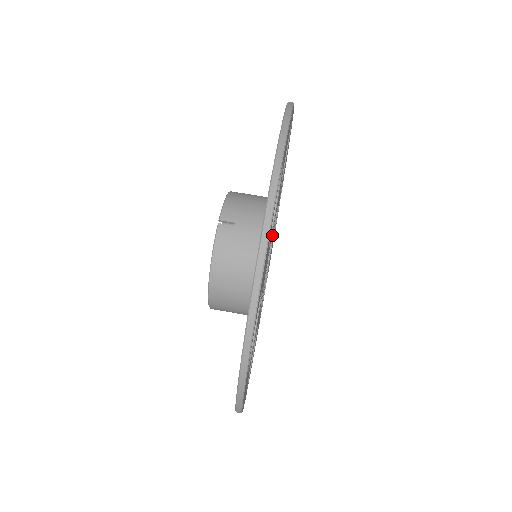
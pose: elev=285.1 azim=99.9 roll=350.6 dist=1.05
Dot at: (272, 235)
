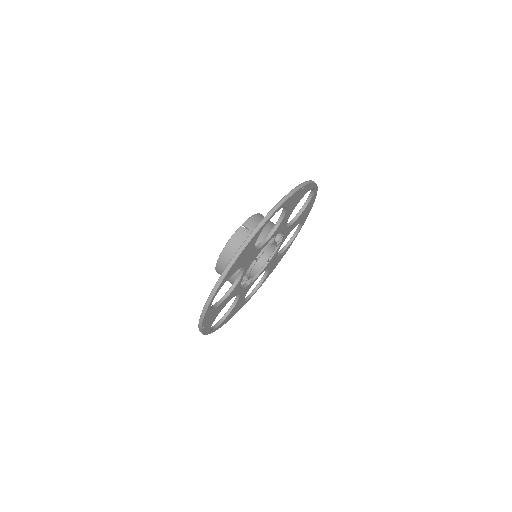
Dot at: (273, 250)
